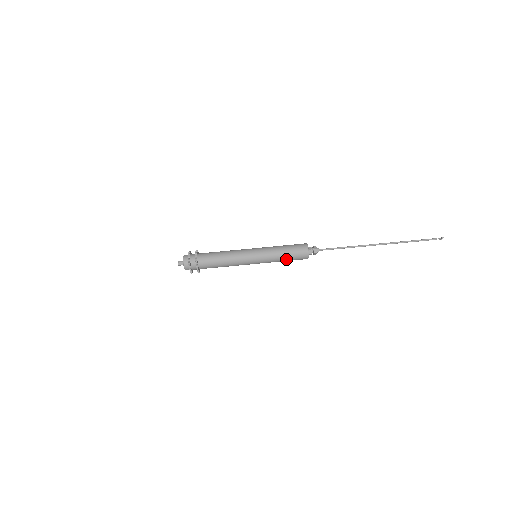
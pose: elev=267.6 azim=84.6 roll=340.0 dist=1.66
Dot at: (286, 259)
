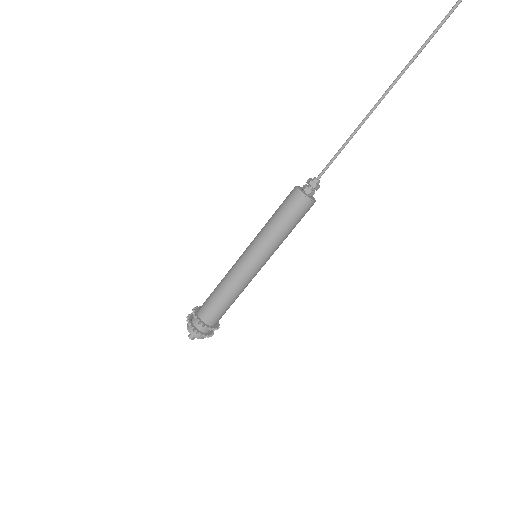
Dot at: occluded
